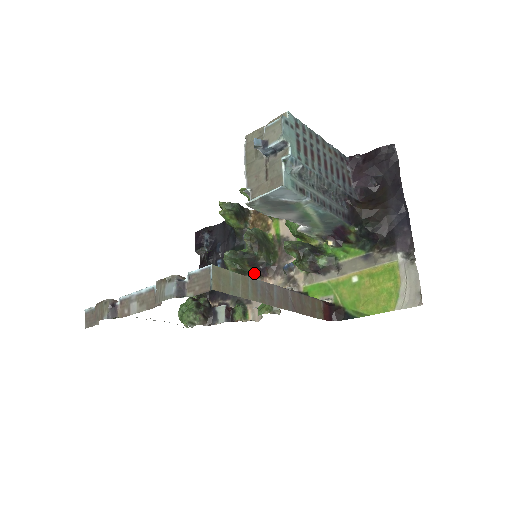
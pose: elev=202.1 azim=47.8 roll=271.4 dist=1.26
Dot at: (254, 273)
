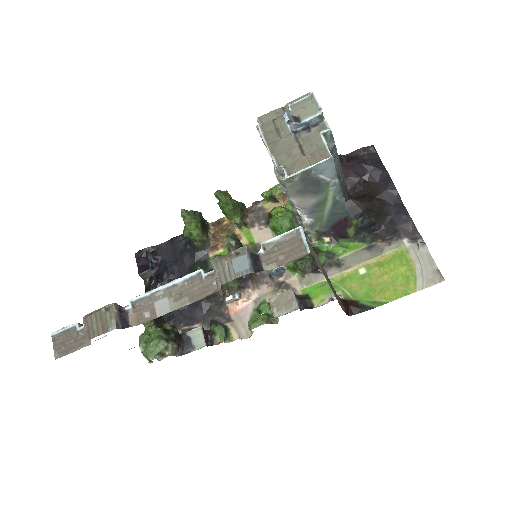
Dot at: (233, 285)
